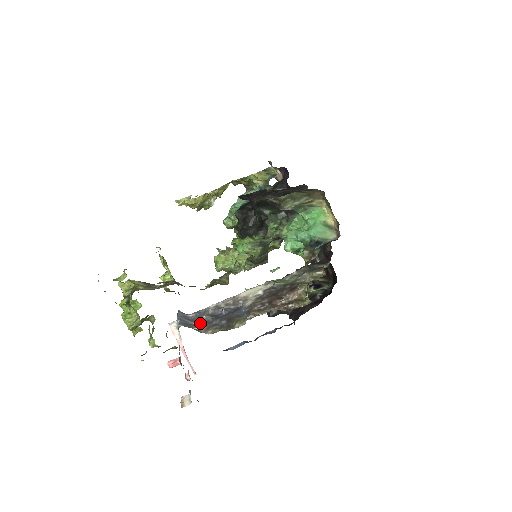
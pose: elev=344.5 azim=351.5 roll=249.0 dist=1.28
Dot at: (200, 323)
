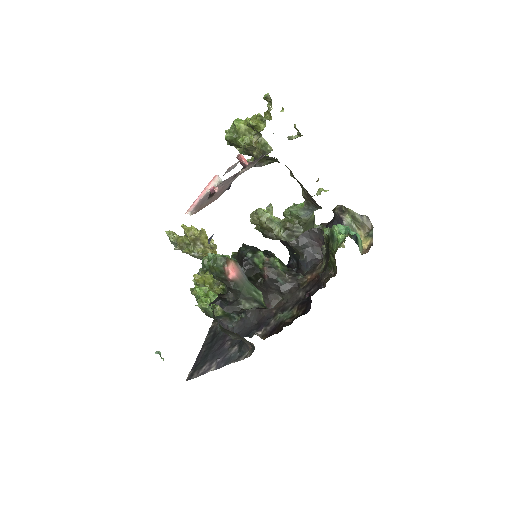
Dot at: occluded
